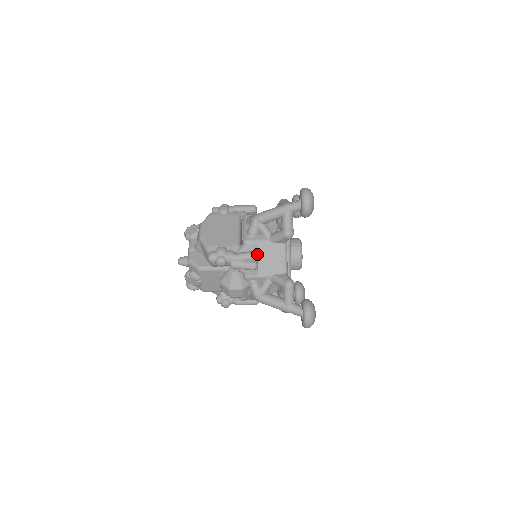
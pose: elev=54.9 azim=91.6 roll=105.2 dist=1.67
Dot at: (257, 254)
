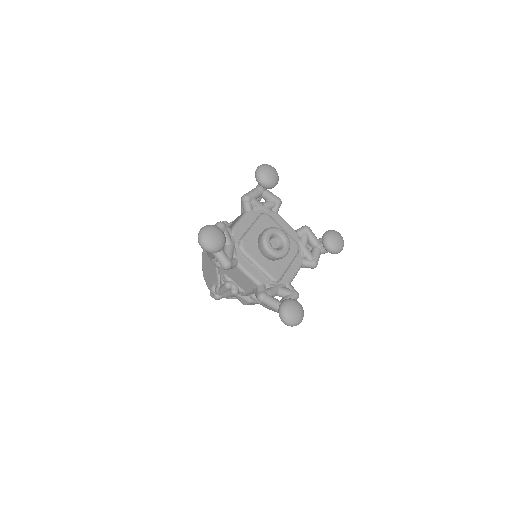
Dot at: (232, 280)
